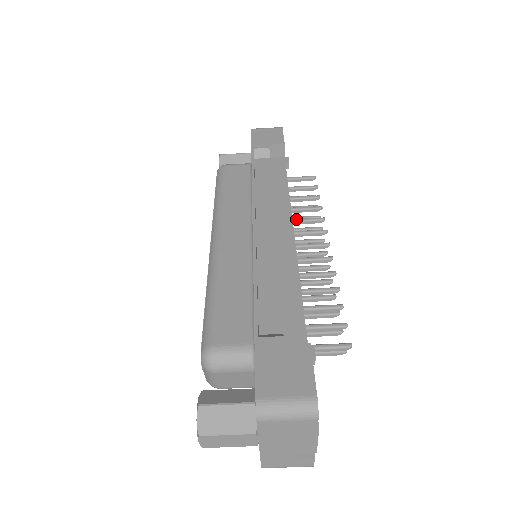
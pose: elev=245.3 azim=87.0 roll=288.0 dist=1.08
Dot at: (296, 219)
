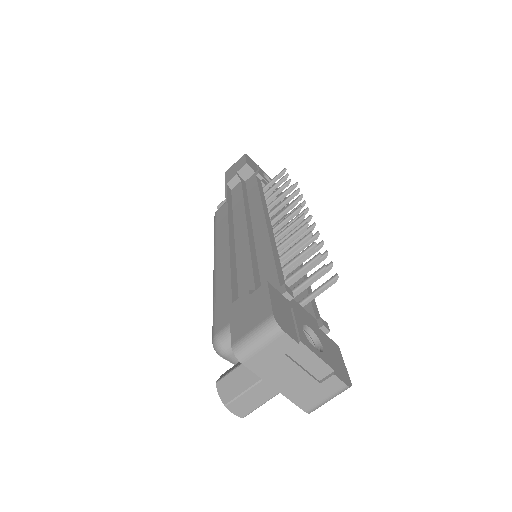
Dot at: (274, 208)
